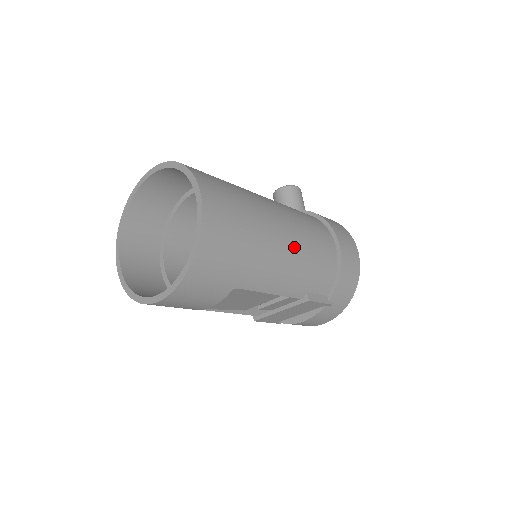
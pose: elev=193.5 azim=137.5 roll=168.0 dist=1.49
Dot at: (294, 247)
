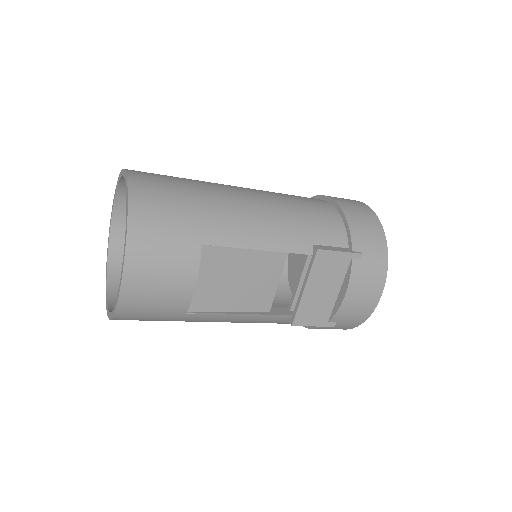
Dot at: (265, 201)
